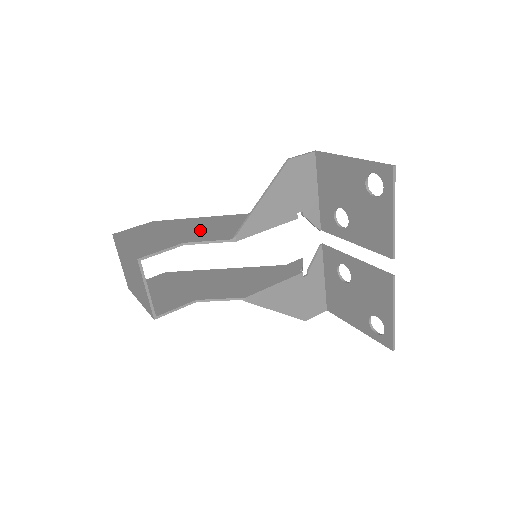
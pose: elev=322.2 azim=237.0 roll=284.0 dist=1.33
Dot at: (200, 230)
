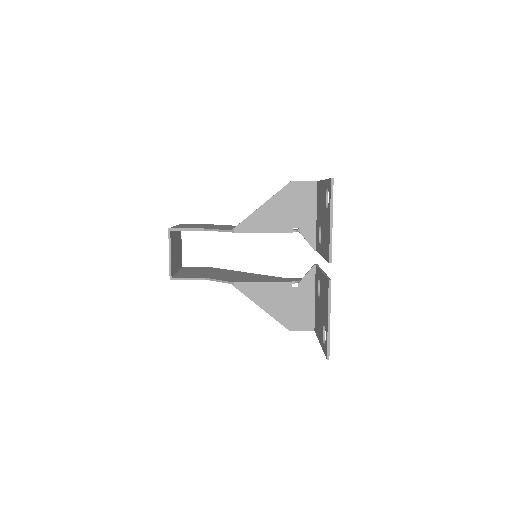
Dot at: (224, 227)
